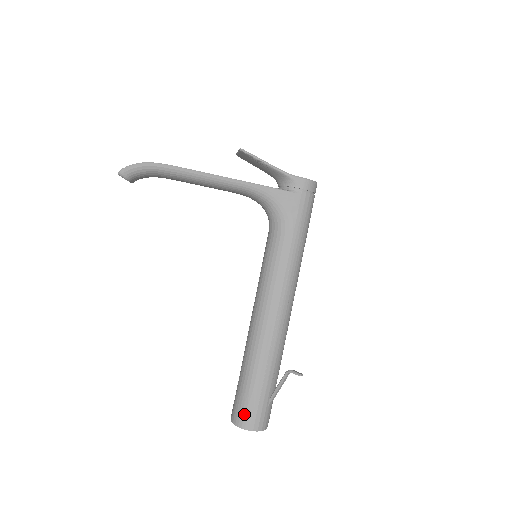
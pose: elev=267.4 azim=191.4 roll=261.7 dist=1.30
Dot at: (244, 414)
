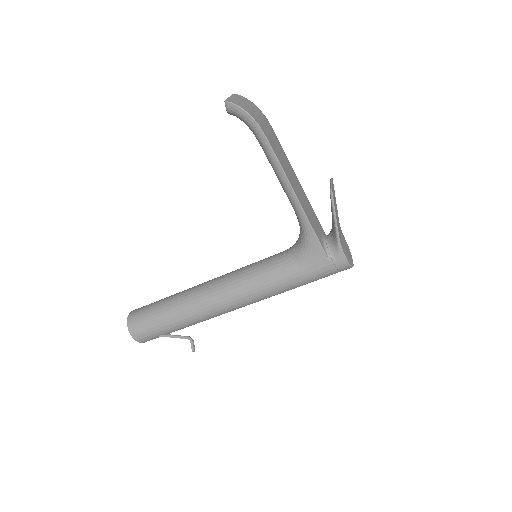
Dot at: (138, 325)
